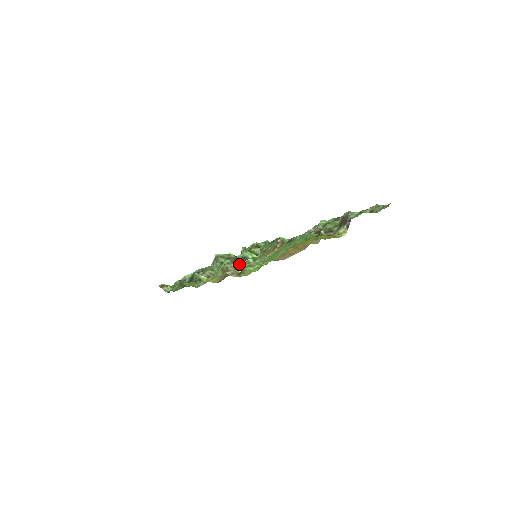
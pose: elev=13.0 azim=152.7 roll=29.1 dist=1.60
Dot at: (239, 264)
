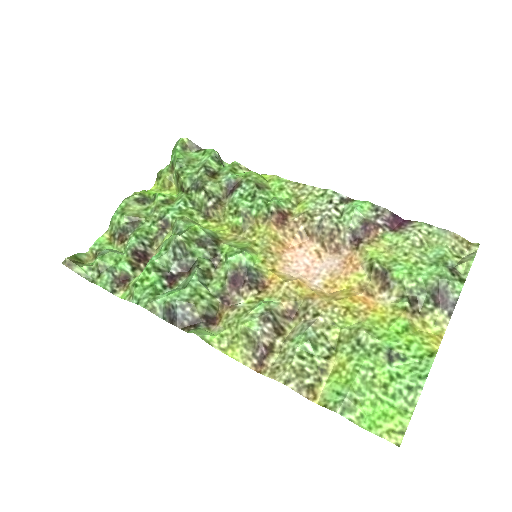
Dot at: (298, 361)
